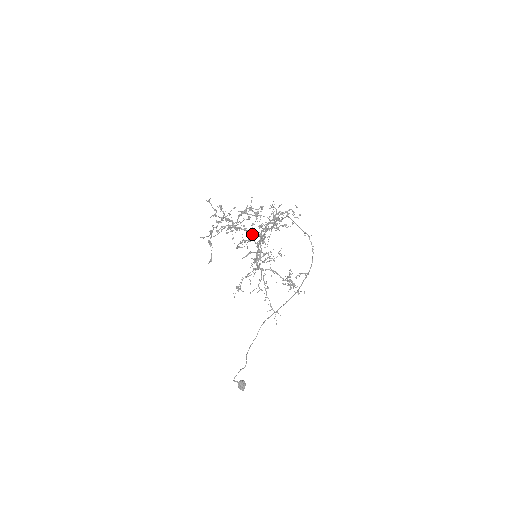
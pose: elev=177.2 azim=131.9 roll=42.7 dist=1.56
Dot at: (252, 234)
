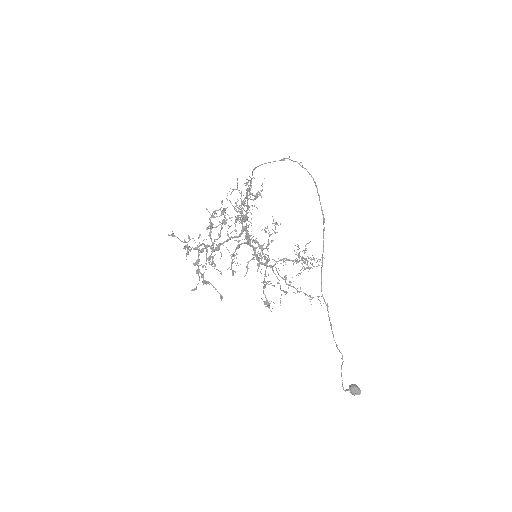
Dot at: (235, 236)
